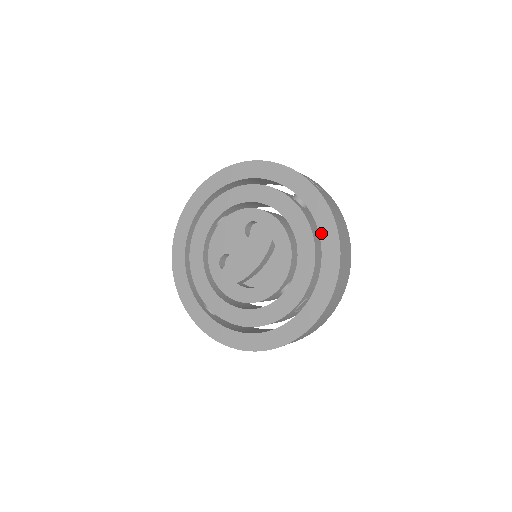
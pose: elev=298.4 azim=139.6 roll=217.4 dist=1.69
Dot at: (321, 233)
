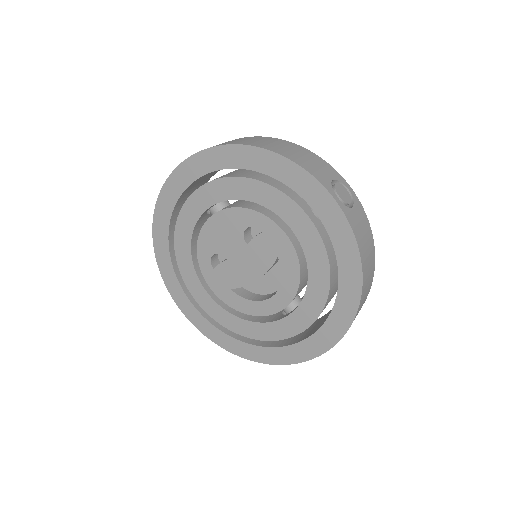
Dot at: (341, 270)
